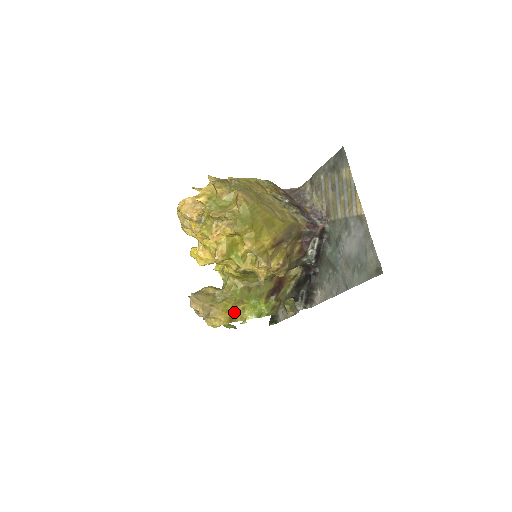
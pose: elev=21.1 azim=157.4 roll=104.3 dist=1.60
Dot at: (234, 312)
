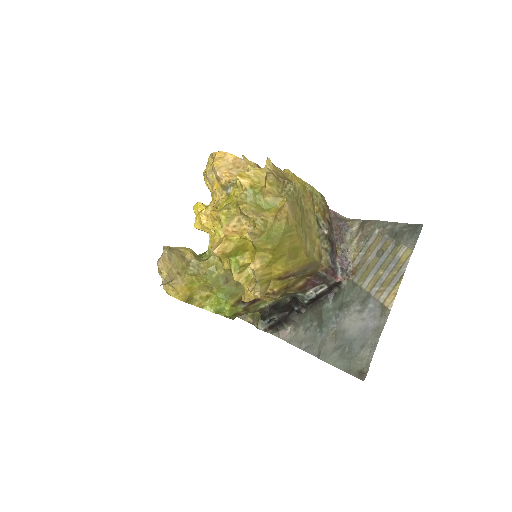
Dot at: (196, 294)
